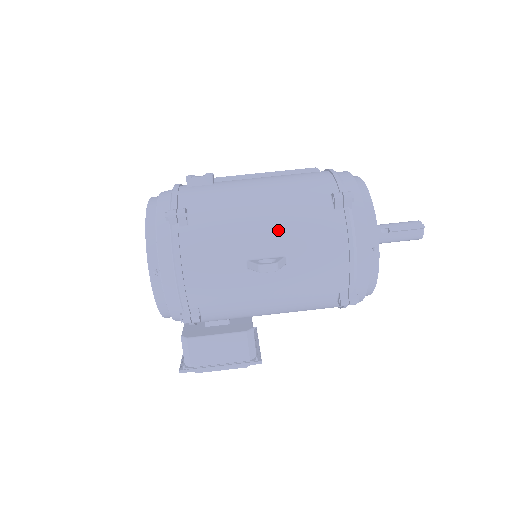
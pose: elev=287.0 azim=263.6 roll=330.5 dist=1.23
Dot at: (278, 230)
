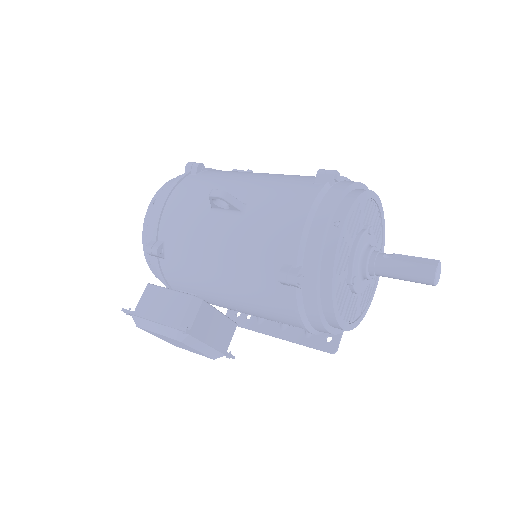
Dot at: (255, 186)
